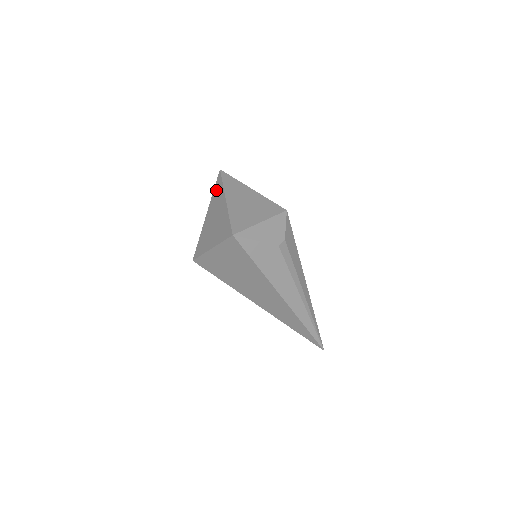
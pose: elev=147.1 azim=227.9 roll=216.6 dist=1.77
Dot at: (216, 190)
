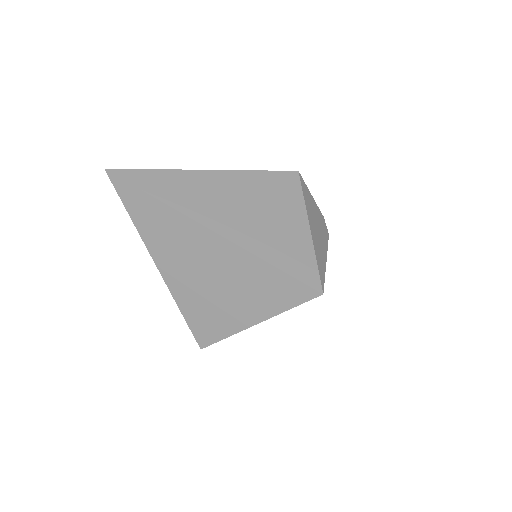
Dot at: (144, 217)
